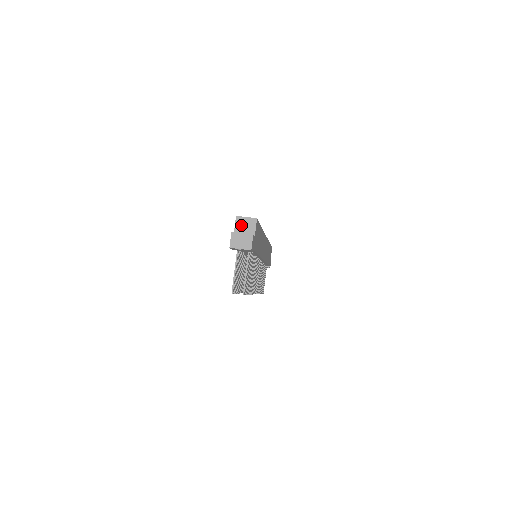
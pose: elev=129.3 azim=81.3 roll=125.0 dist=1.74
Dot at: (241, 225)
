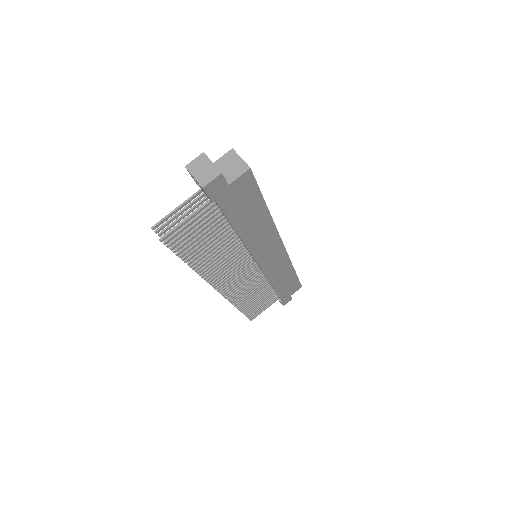
Dot at: (227, 161)
